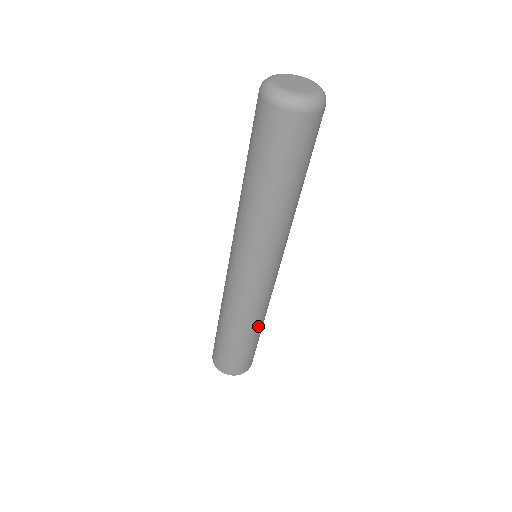
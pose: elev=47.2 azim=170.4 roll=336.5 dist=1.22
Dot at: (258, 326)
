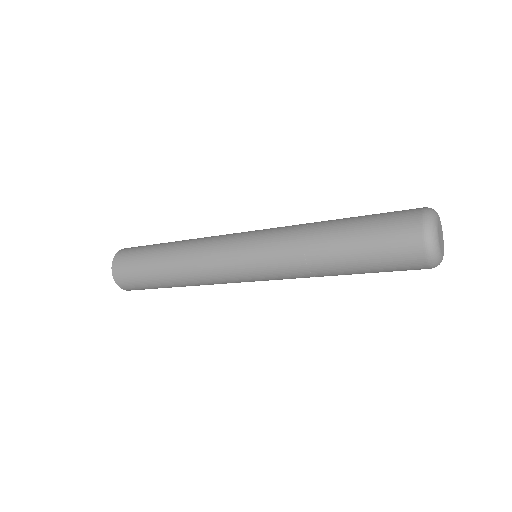
Dot at: occluded
